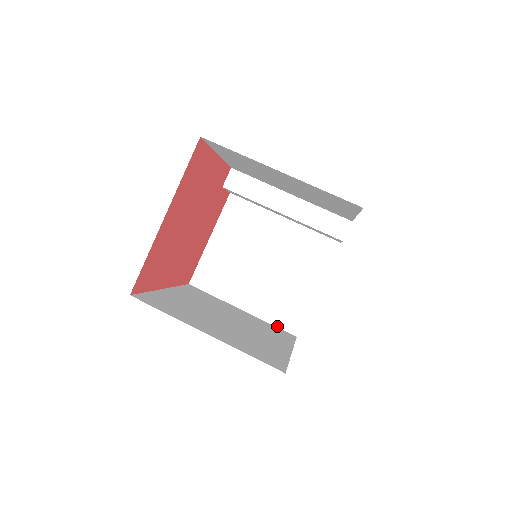
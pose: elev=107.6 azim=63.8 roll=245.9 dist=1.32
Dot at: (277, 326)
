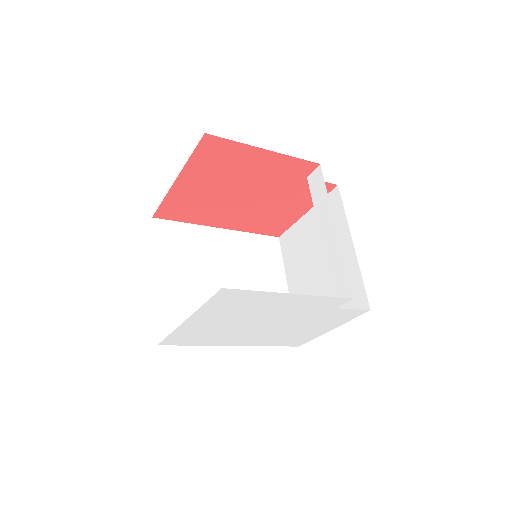
Dot at: occluded
